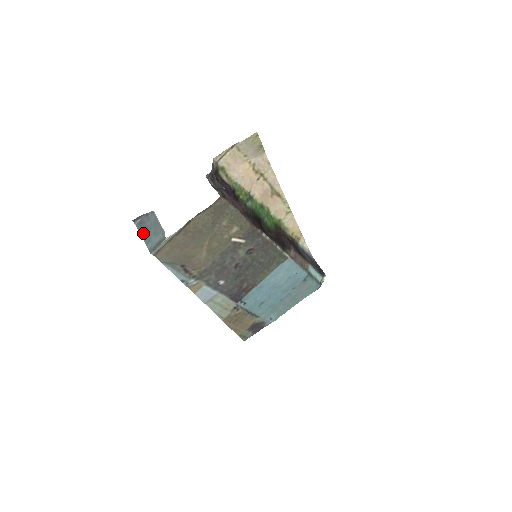
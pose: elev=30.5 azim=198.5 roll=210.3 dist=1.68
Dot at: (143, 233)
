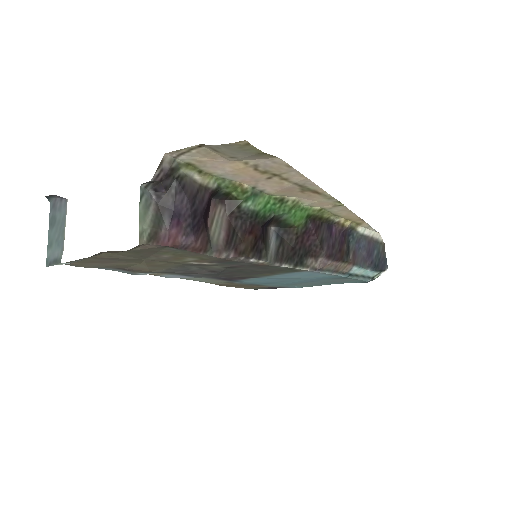
Dot at: (50, 225)
